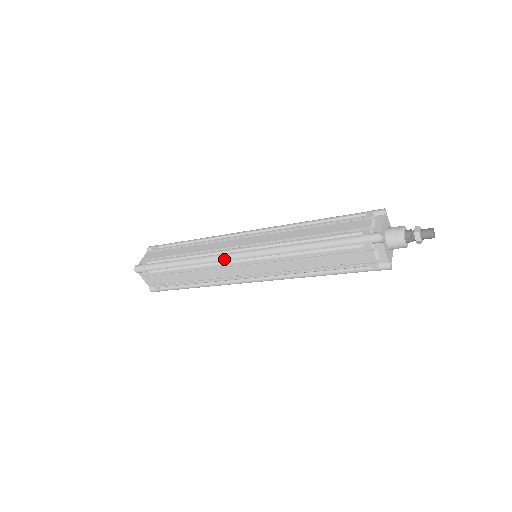
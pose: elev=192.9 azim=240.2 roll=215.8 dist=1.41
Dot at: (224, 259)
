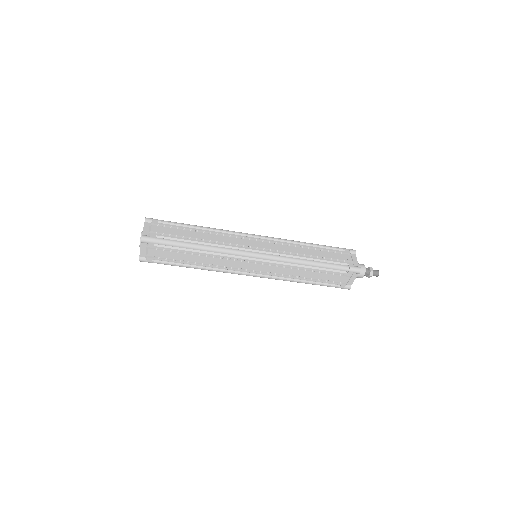
Dot at: (243, 255)
